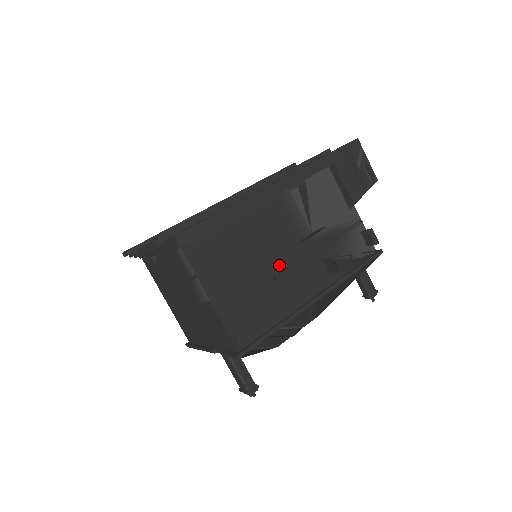
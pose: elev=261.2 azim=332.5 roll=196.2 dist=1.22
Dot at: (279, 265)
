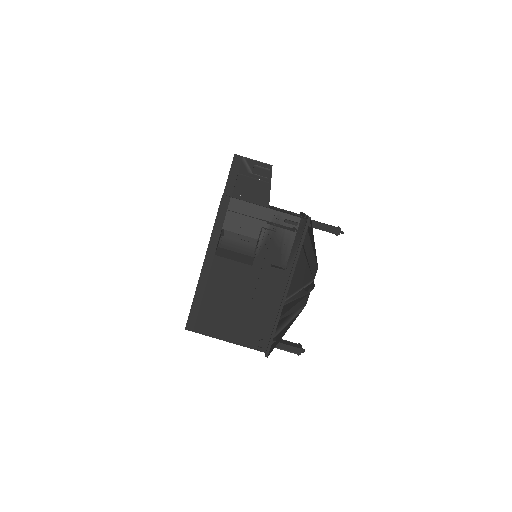
Dot at: (249, 291)
